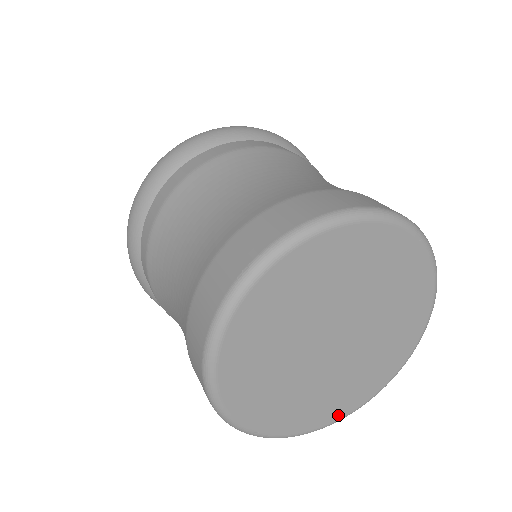
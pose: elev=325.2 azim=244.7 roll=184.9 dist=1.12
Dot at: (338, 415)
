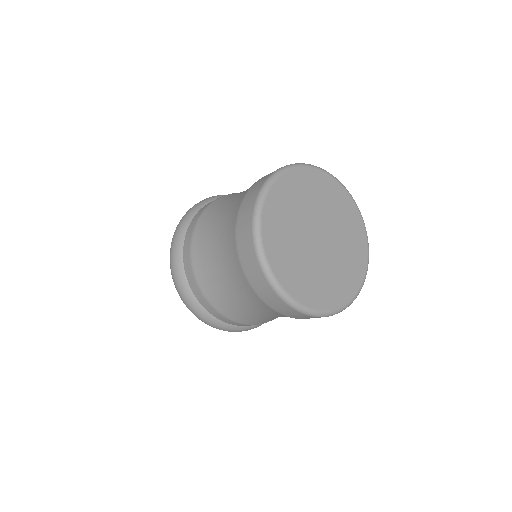
Dot at: (328, 306)
